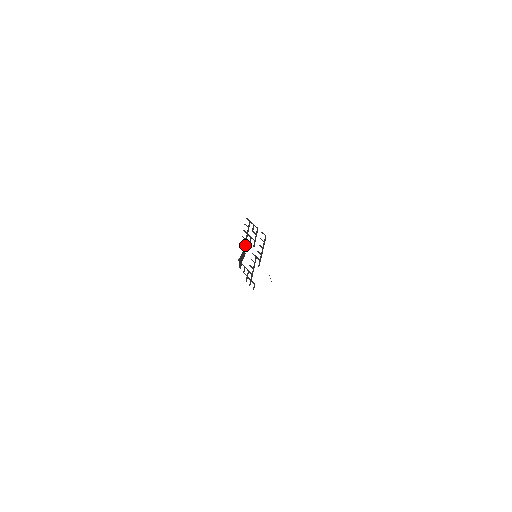
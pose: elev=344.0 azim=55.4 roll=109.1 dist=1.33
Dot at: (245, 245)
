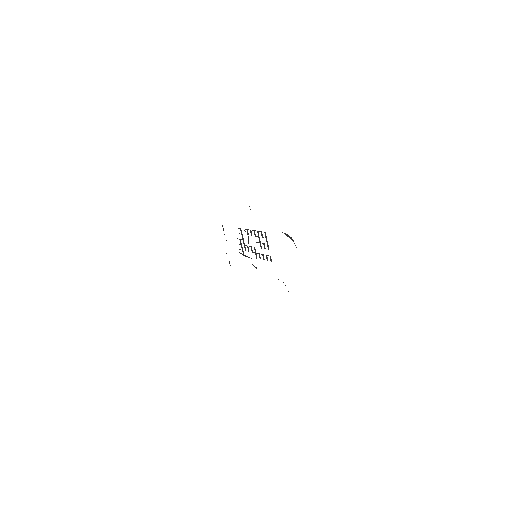
Dot at: occluded
